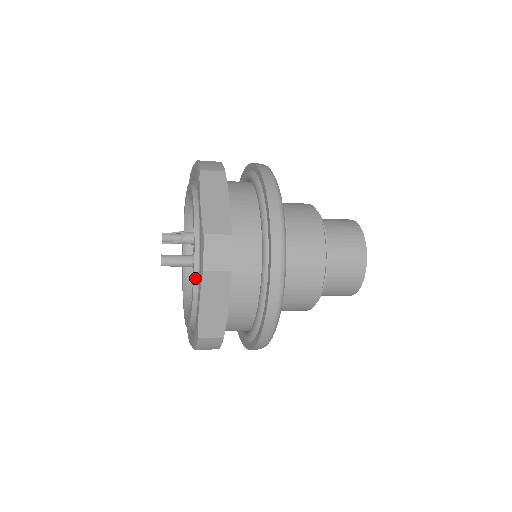
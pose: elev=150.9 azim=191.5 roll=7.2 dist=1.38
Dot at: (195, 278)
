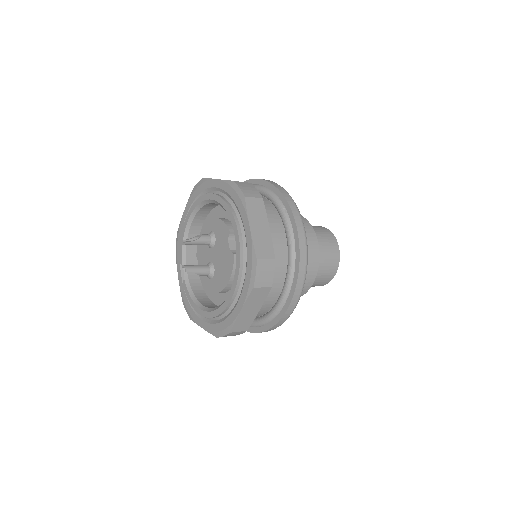
Dot at: (235, 219)
